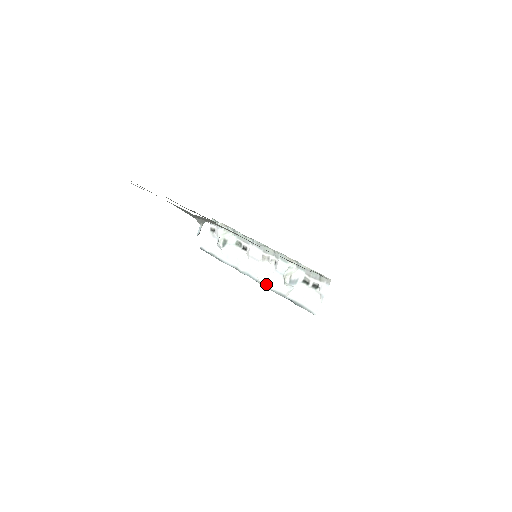
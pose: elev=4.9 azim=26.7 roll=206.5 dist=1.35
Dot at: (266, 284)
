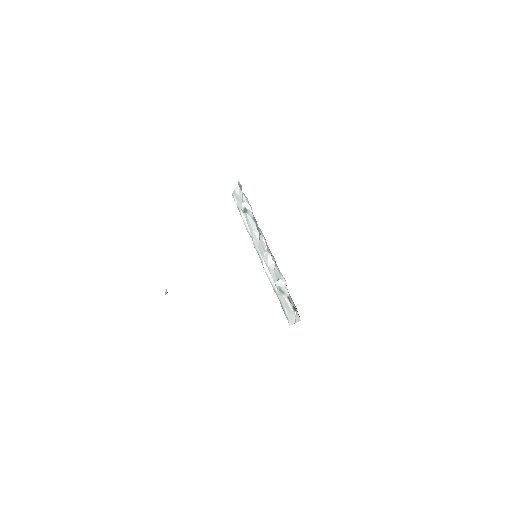
Dot at: (267, 272)
